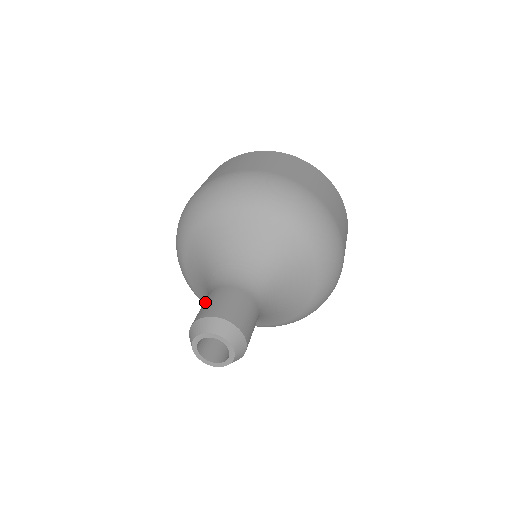
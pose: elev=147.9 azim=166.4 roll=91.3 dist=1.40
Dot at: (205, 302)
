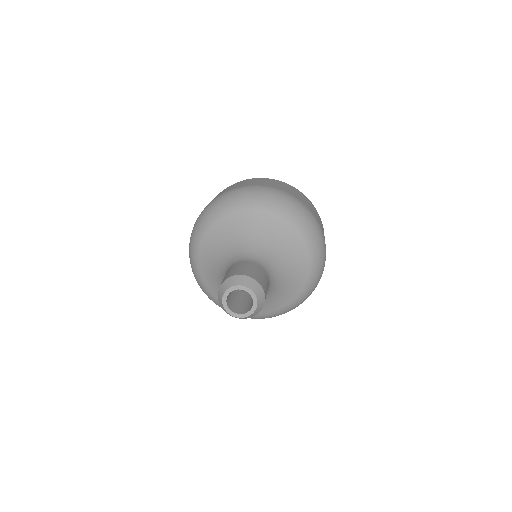
Dot at: occluded
